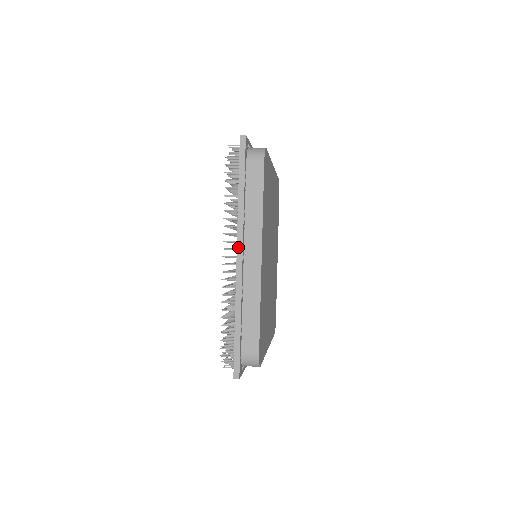
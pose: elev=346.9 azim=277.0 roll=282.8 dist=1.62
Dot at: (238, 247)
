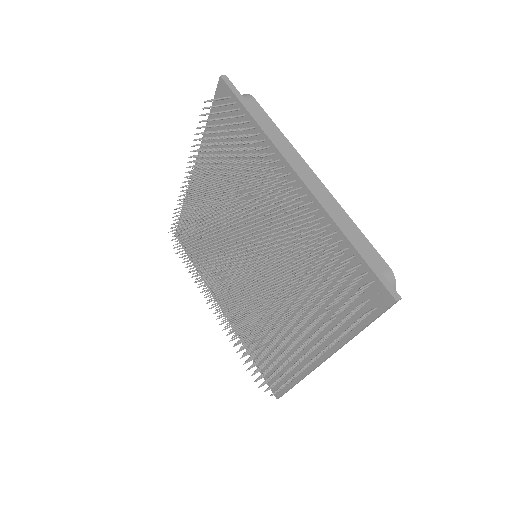
Dot at: occluded
